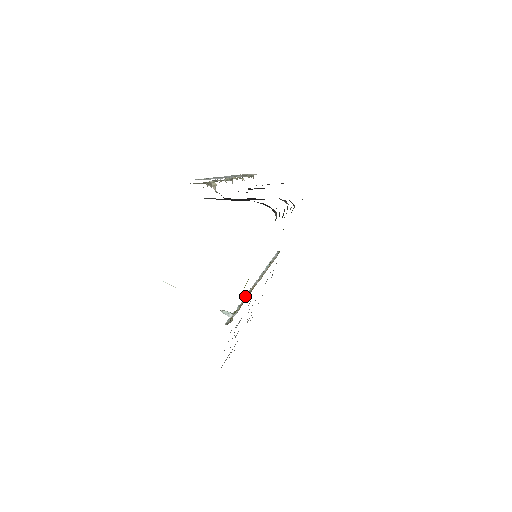
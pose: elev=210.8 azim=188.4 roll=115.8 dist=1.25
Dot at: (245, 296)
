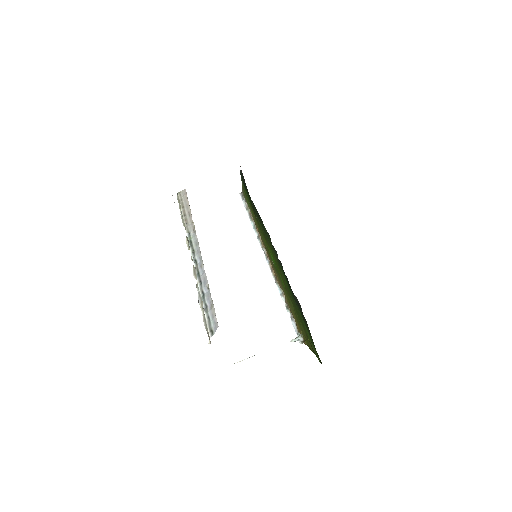
Dot at: (278, 289)
